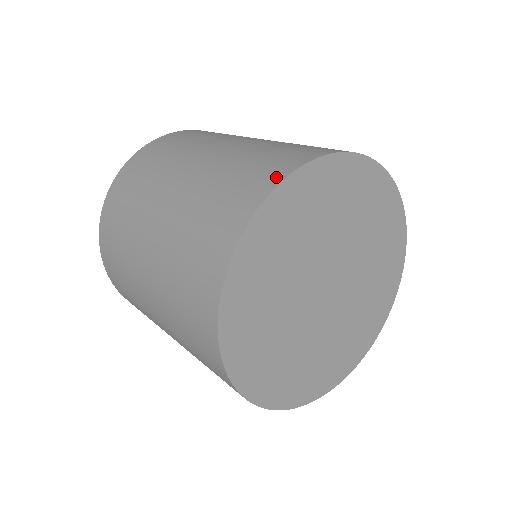
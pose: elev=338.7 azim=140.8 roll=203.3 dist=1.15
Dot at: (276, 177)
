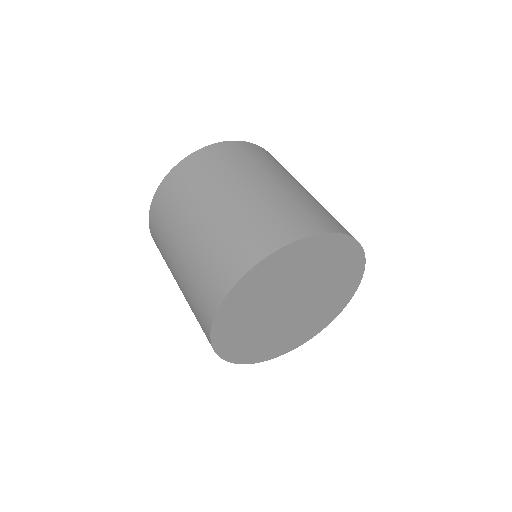
Dot at: (271, 247)
